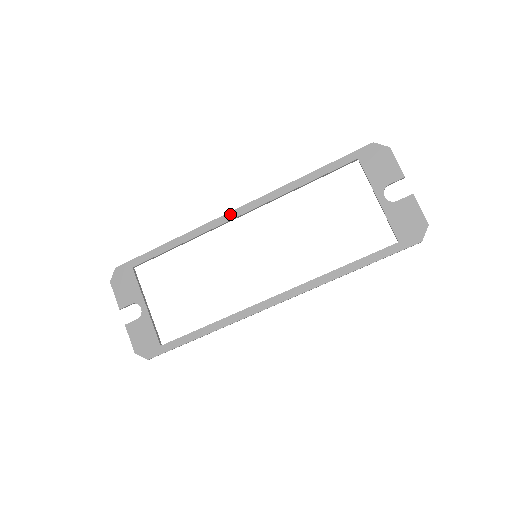
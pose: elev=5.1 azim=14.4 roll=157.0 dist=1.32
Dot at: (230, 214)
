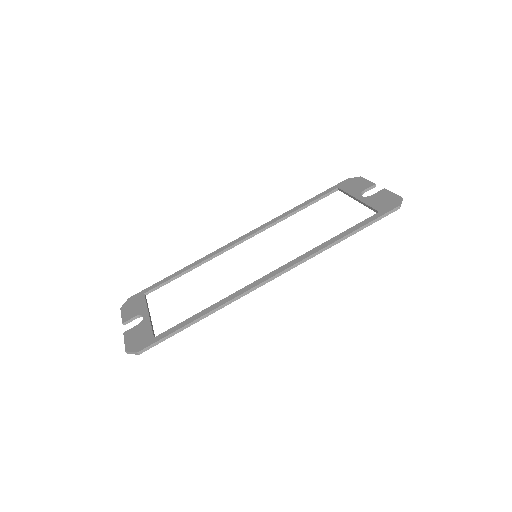
Dot at: (236, 240)
